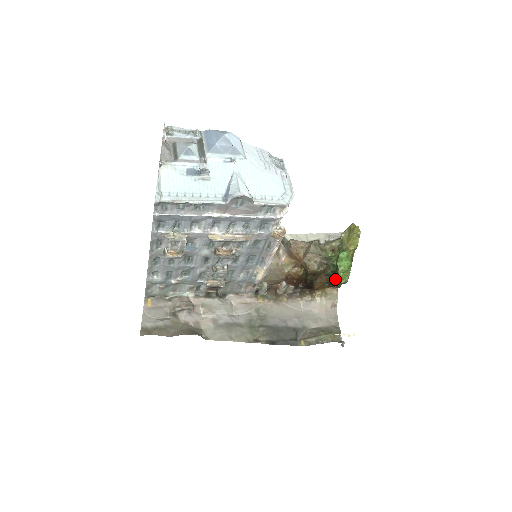
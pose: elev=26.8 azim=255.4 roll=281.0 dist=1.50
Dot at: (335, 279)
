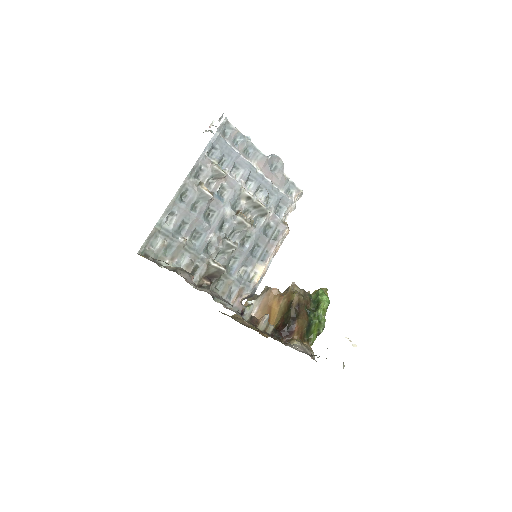
Dot at: (315, 319)
